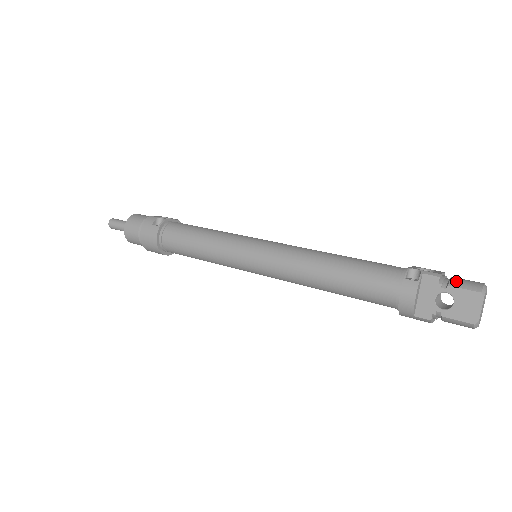
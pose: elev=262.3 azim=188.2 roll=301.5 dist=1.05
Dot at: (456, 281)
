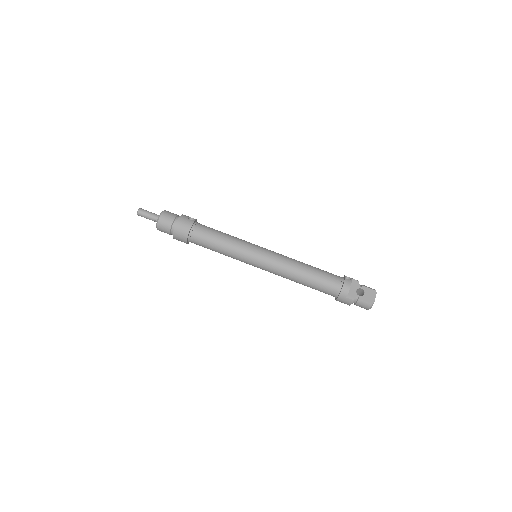
Dot at: occluded
